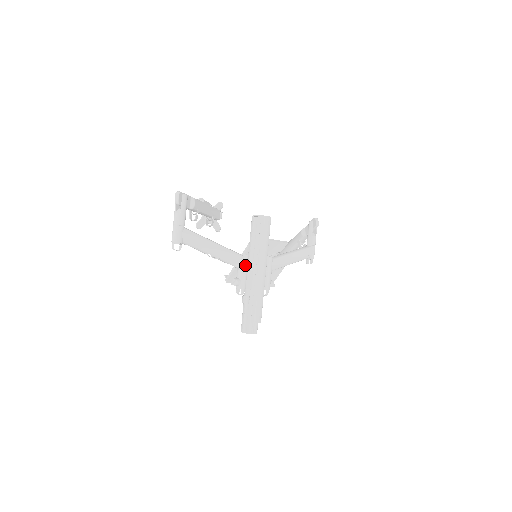
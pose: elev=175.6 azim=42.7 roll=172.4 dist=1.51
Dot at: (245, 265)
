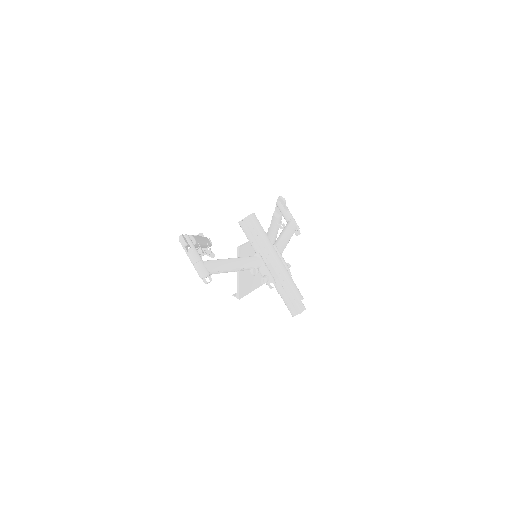
Dot at: (262, 262)
